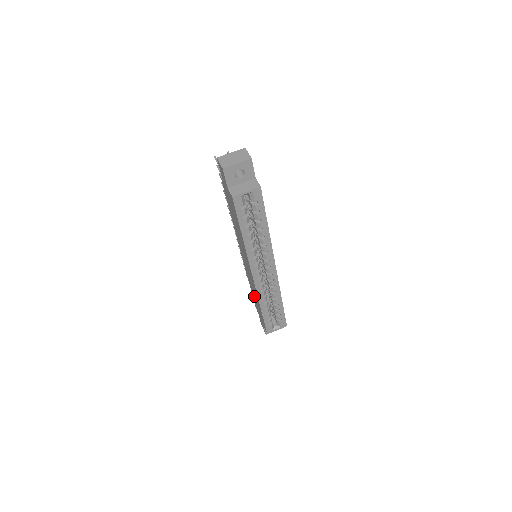
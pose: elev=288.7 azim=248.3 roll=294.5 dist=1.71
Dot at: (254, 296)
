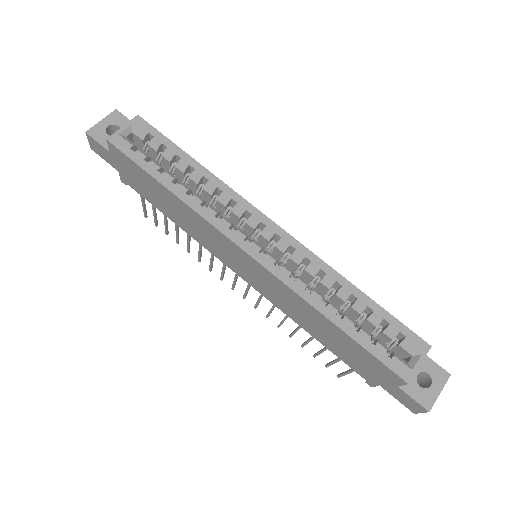
Dot at: (323, 336)
